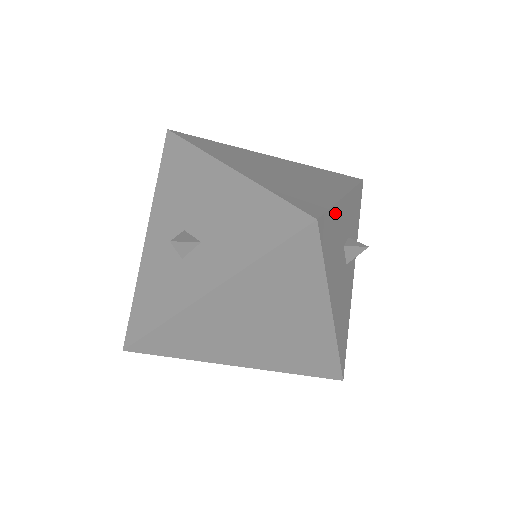
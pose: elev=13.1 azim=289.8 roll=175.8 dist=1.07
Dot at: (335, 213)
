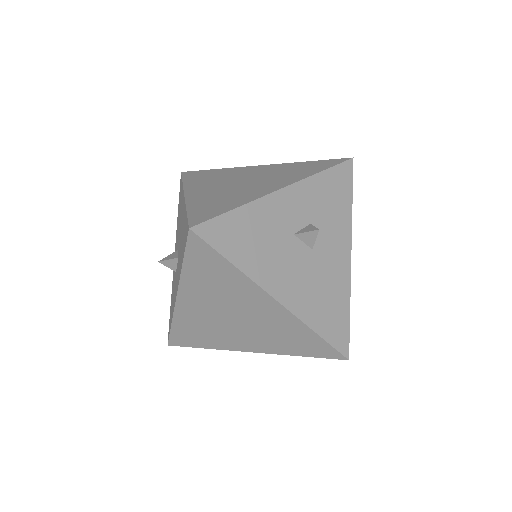
Dot at: (248, 212)
